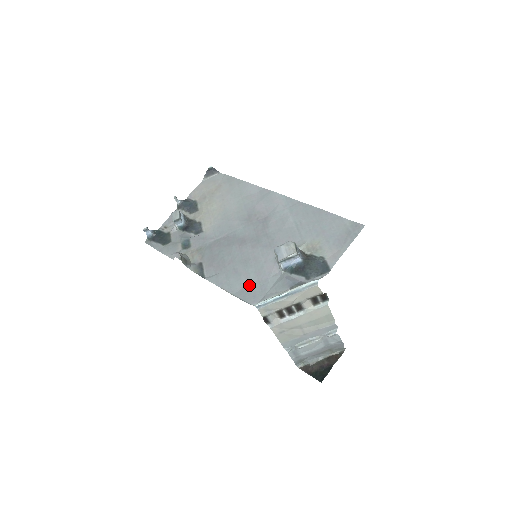
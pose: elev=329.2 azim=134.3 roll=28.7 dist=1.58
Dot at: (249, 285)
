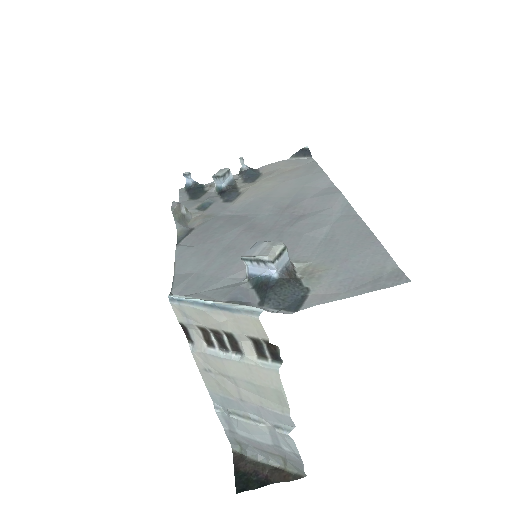
Dot at: (199, 273)
